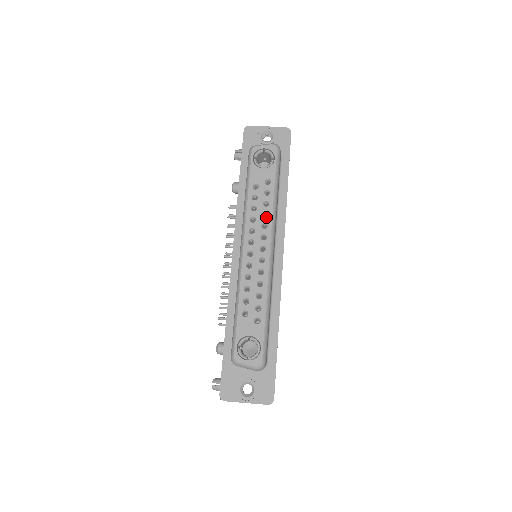
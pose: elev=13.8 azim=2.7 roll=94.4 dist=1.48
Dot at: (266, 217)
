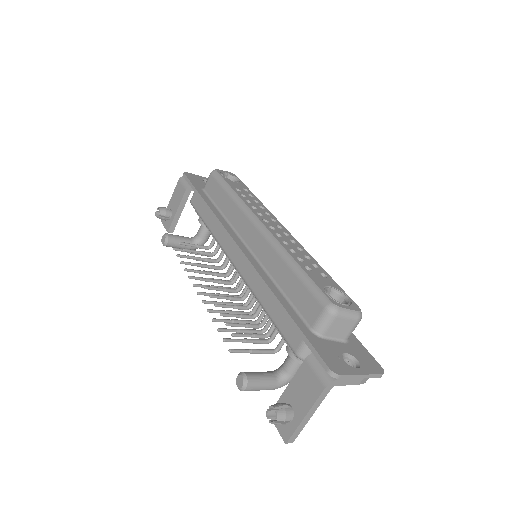
Dot at: (264, 209)
